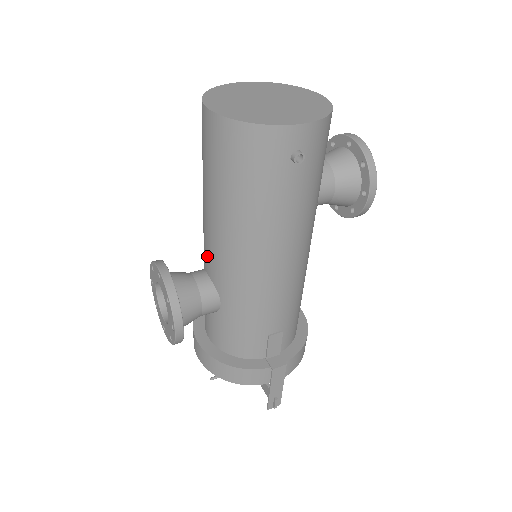
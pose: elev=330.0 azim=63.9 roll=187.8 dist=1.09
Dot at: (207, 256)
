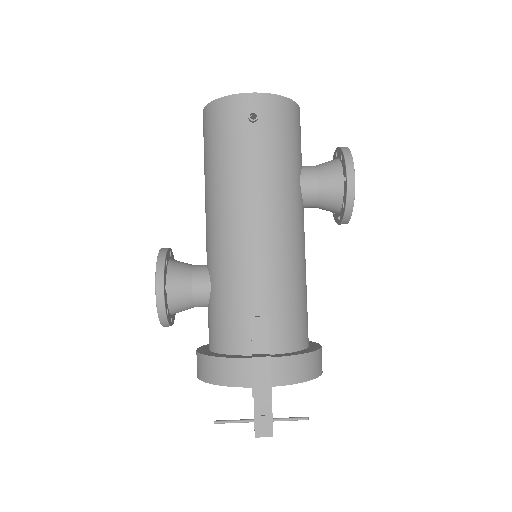
Dot at: occluded
